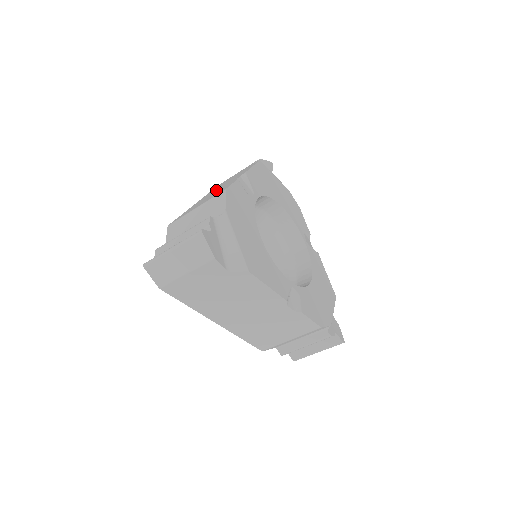
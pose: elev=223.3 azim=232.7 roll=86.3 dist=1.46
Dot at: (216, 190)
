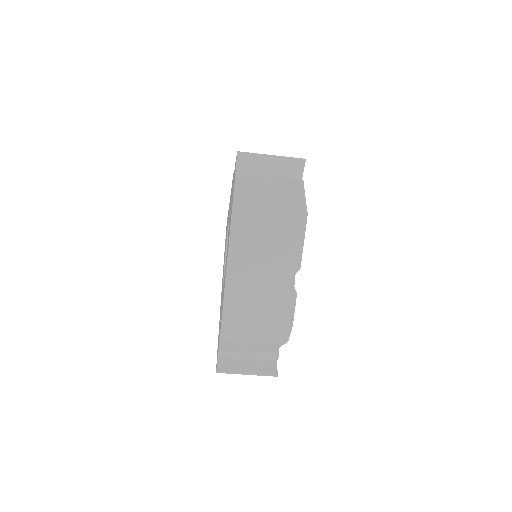
Dot at: occluded
